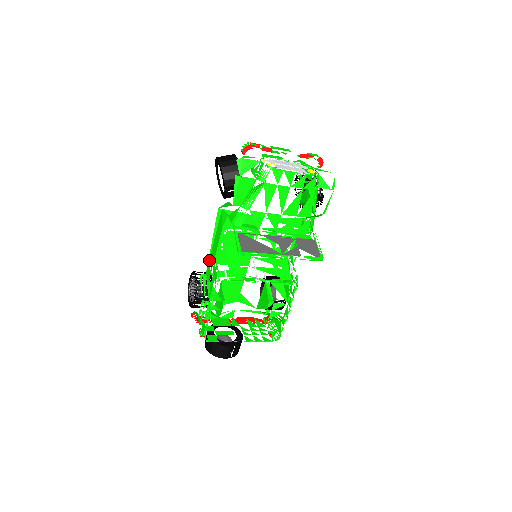
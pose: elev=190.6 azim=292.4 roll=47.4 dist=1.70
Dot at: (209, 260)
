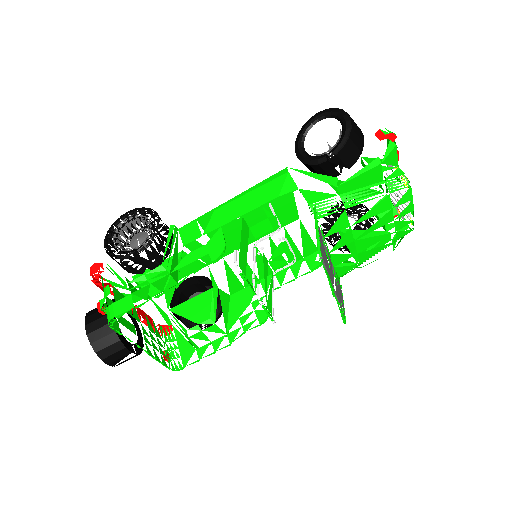
Dot at: (202, 216)
